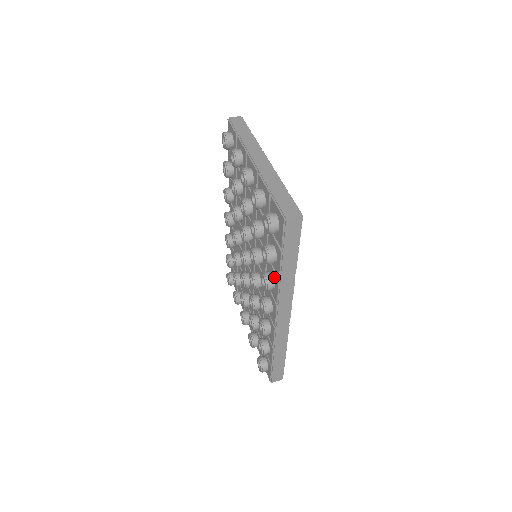
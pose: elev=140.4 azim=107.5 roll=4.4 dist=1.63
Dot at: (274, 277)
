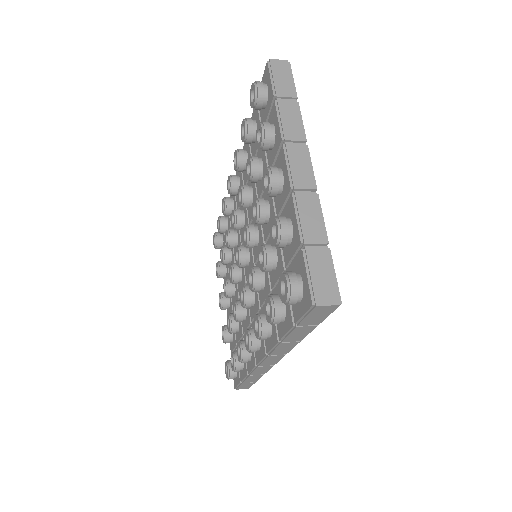
Dot at: (273, 329)
